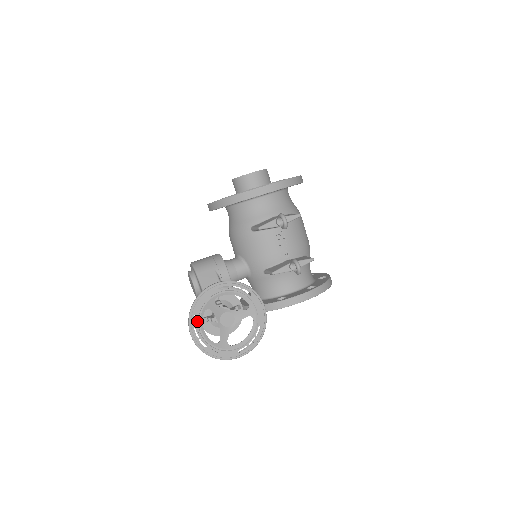
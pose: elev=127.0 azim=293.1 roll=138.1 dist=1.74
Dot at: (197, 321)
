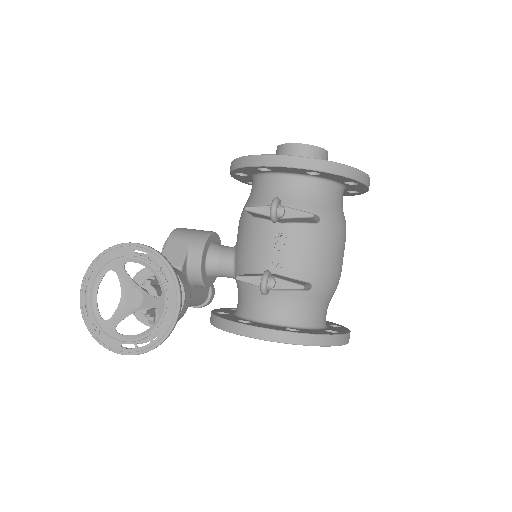
Dot at: (94, 278)
